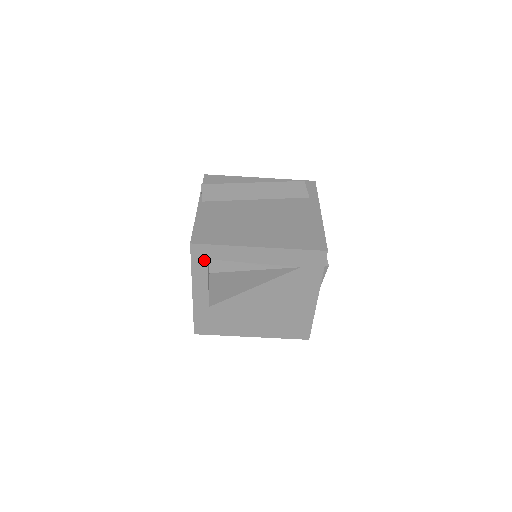
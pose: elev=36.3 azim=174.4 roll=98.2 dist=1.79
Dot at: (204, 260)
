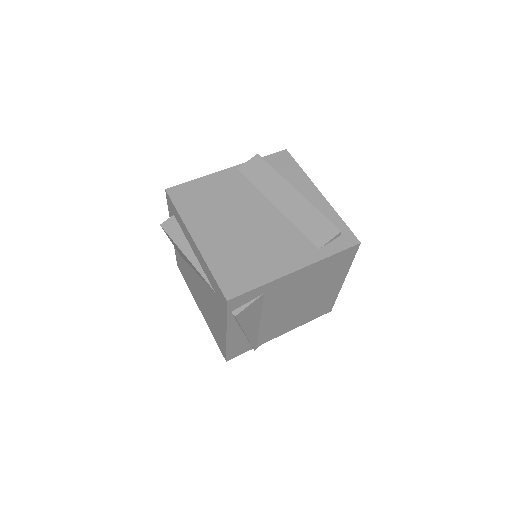
Dot at: (173, 213)
